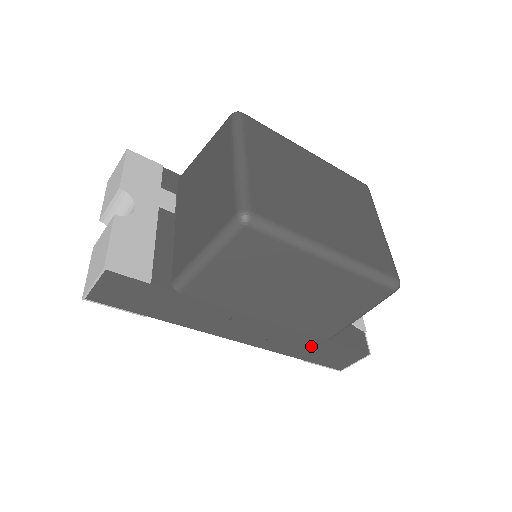
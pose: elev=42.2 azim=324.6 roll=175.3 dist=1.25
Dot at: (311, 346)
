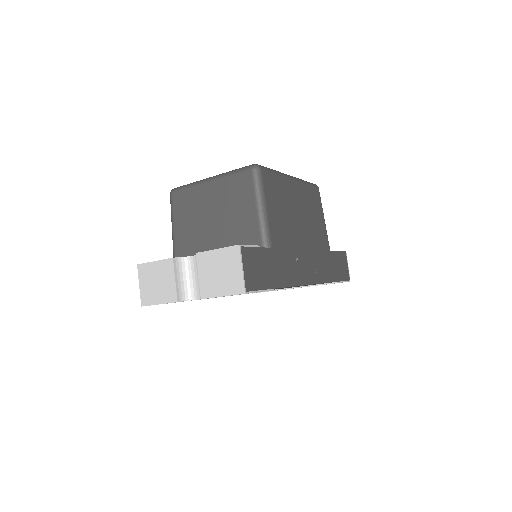
Dot at: (330, 263)
